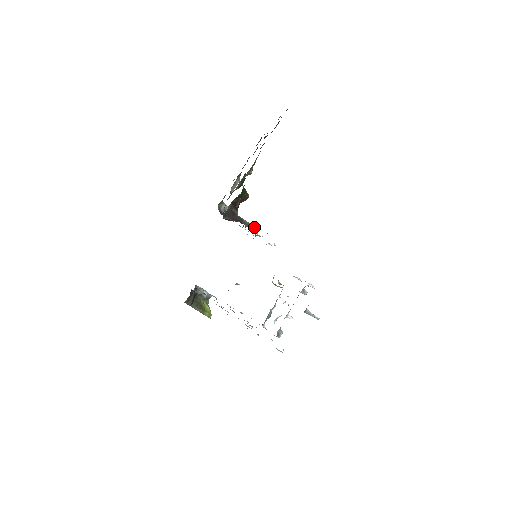
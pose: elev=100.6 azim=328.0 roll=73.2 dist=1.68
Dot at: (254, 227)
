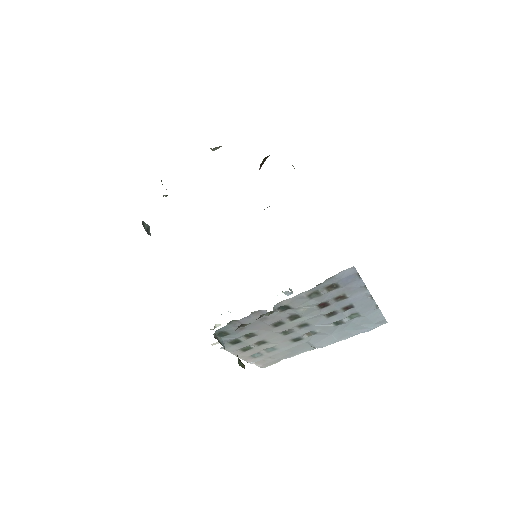
Dot at: occluded
